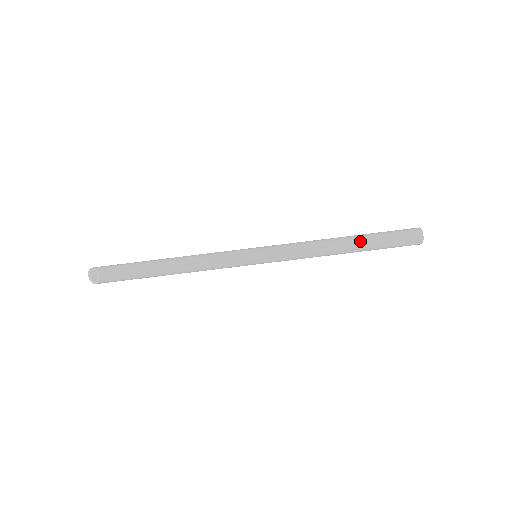
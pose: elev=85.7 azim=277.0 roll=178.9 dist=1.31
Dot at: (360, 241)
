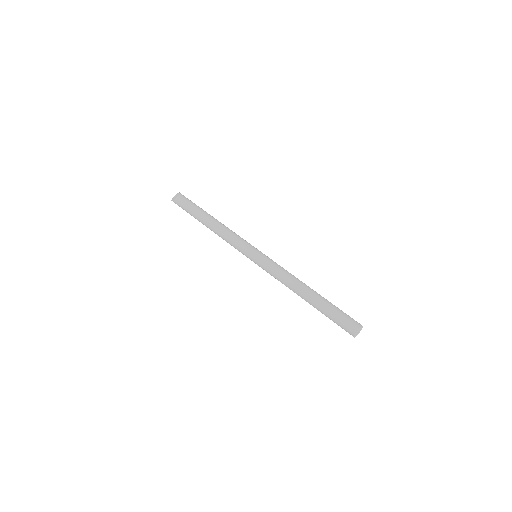
Dot at: (318, 297)
